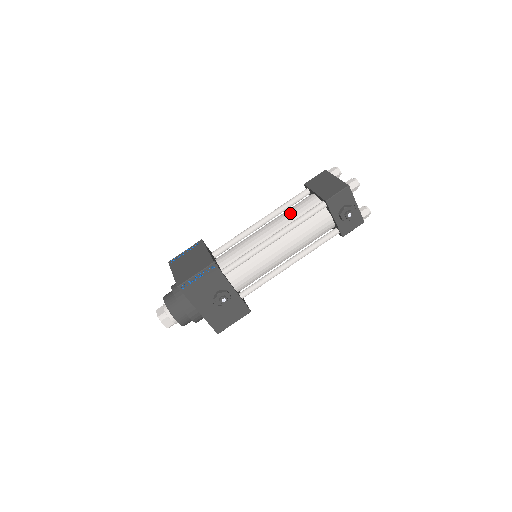
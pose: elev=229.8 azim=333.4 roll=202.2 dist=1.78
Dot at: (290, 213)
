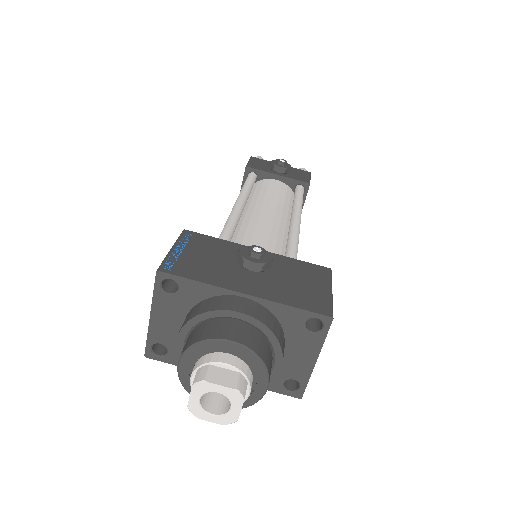
Dot at: occluded
